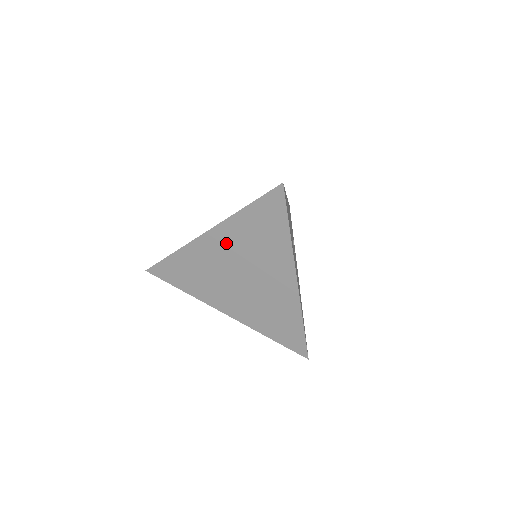
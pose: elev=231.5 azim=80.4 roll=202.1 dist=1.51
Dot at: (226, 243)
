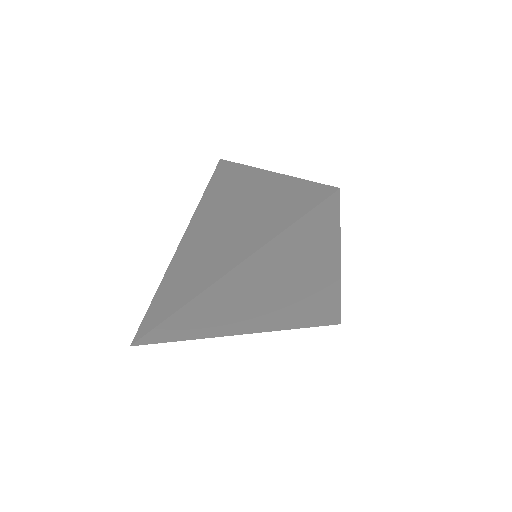
Dot at: (199, 226)
